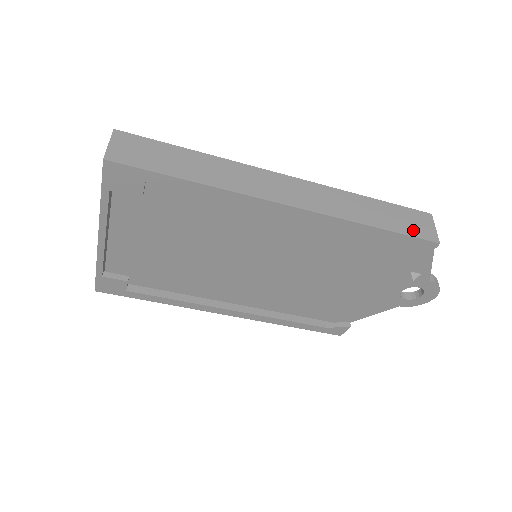
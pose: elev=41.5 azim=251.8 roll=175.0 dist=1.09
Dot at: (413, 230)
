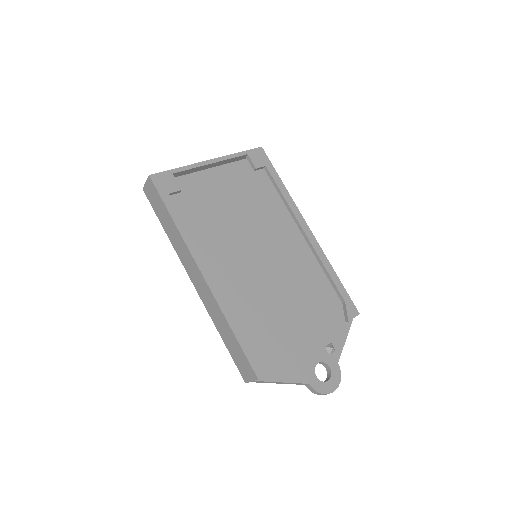
Dot at: occluded
